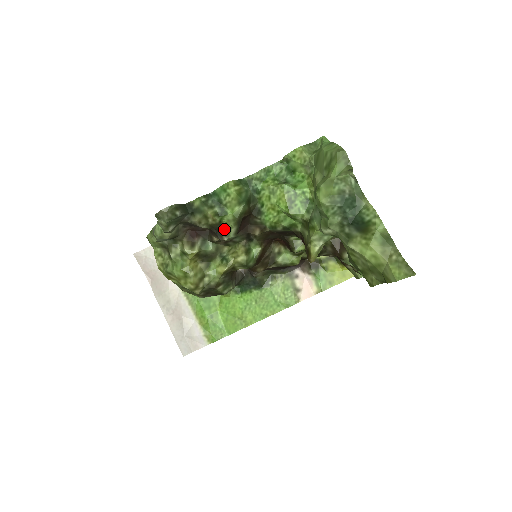
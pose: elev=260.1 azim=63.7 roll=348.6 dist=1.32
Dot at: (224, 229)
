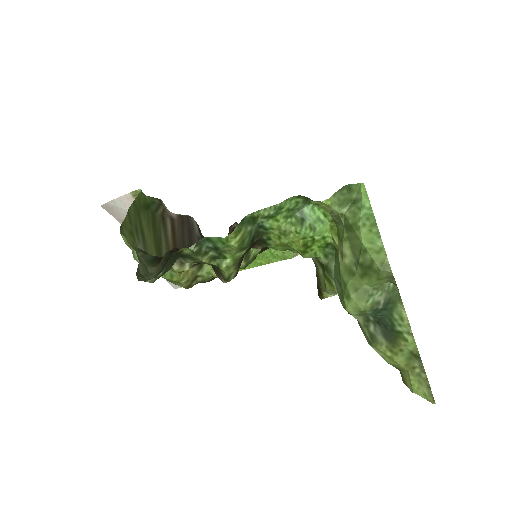
Dot at: (223, 275)
